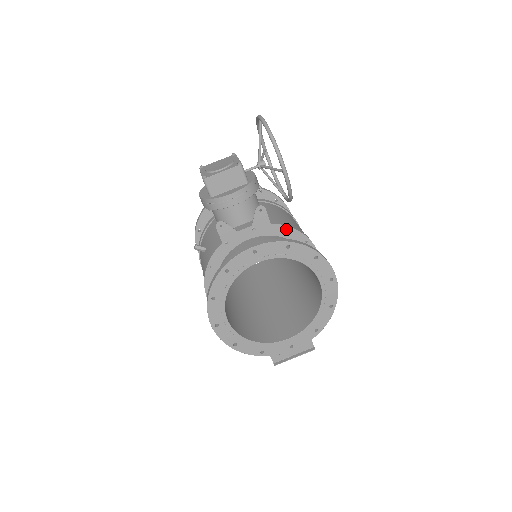
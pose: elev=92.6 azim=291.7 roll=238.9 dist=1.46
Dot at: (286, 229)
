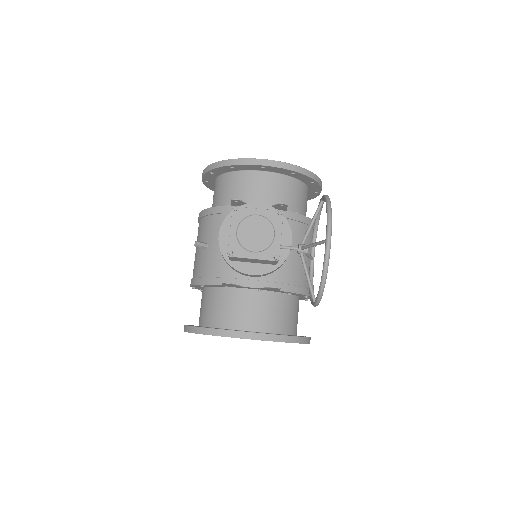
Dot at: (292, 293)
